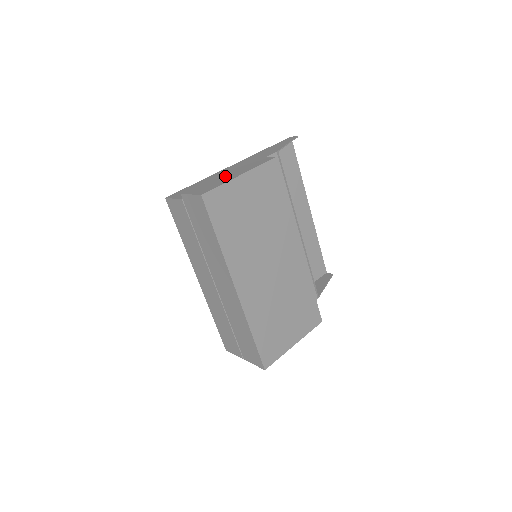
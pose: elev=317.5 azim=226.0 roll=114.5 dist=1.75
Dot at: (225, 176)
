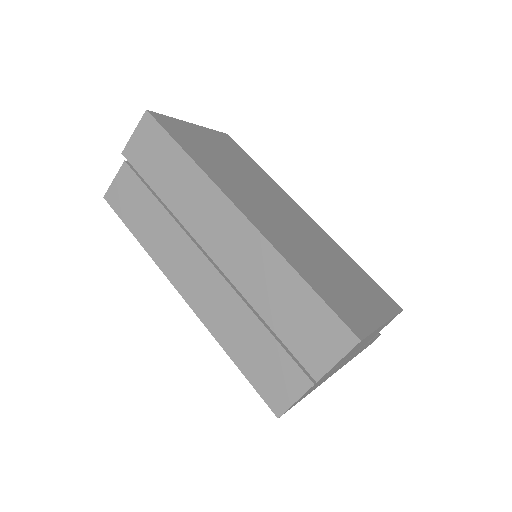
Dot at: occluded
